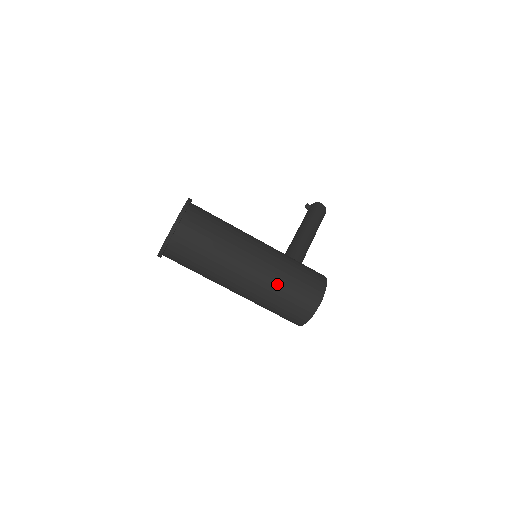
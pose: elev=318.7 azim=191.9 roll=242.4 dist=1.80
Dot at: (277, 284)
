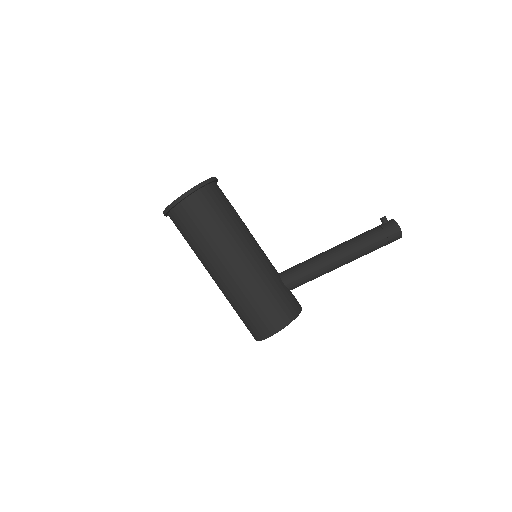
Dot at: (235, 301)
